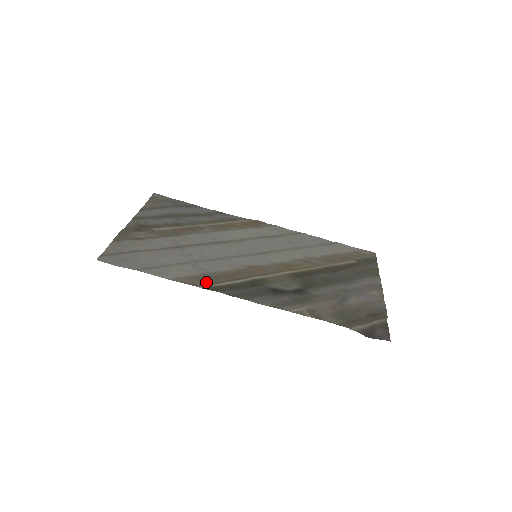
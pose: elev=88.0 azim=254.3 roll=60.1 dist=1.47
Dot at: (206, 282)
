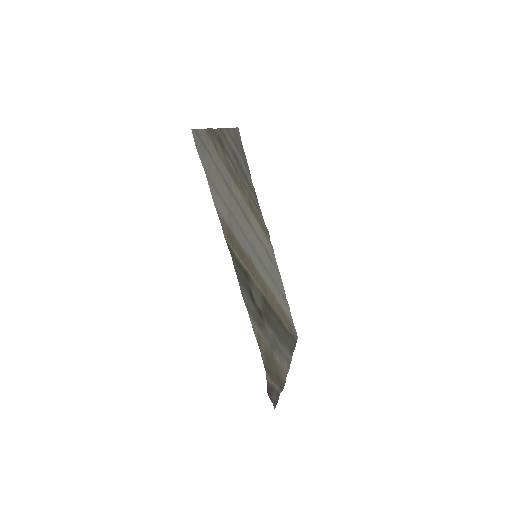
Dot at: (229, 237)
